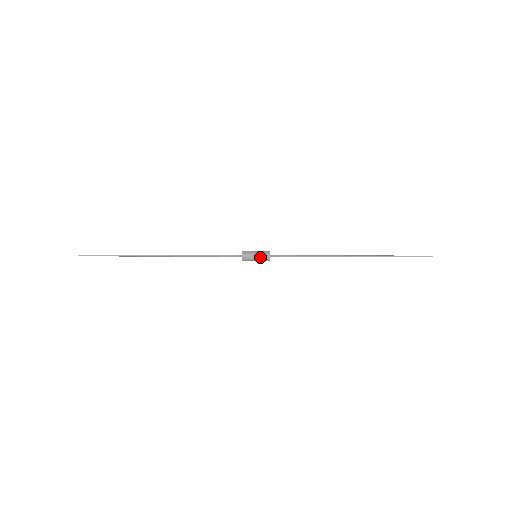
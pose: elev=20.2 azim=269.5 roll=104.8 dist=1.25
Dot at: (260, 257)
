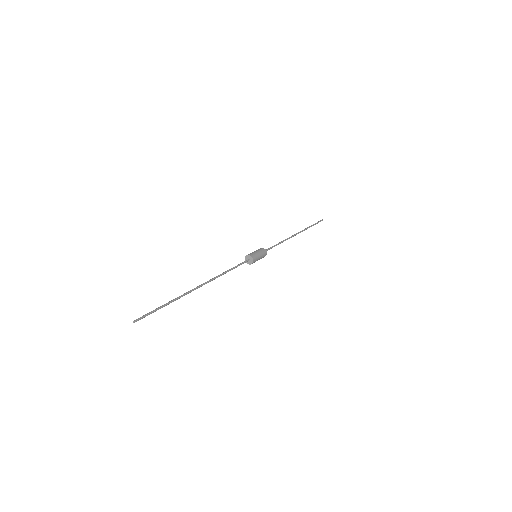
Dot at: occluded
